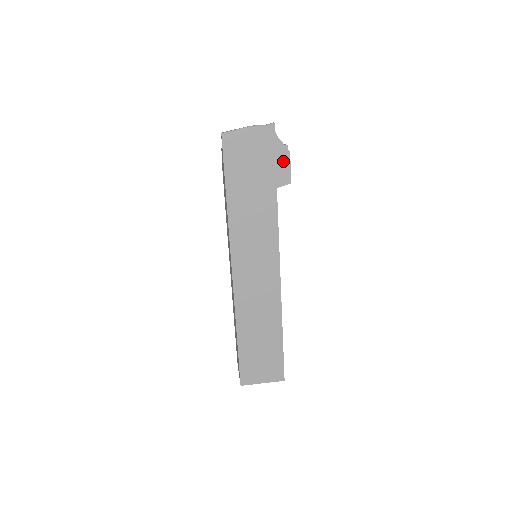
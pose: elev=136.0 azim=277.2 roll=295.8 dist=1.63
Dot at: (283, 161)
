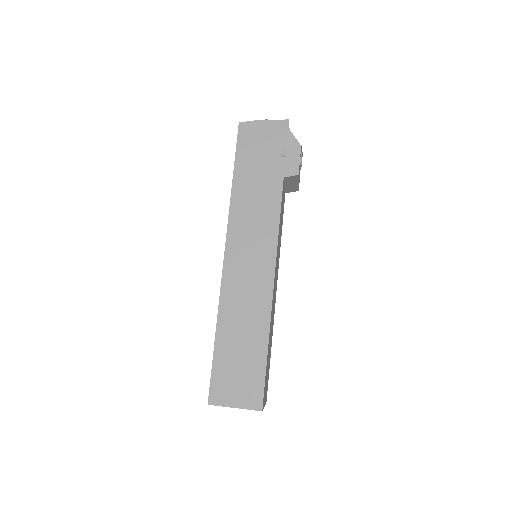
Dot at: (293, 153)
